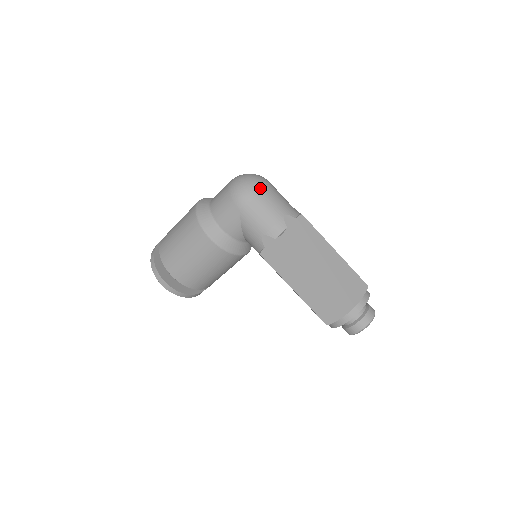
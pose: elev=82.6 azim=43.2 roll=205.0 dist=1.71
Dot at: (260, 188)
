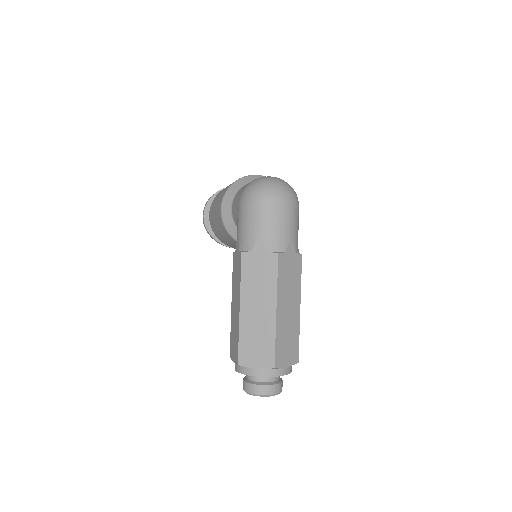
Dot at: (263, 200)
